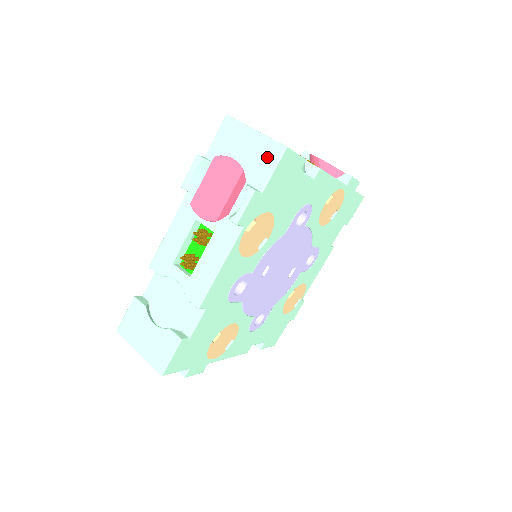
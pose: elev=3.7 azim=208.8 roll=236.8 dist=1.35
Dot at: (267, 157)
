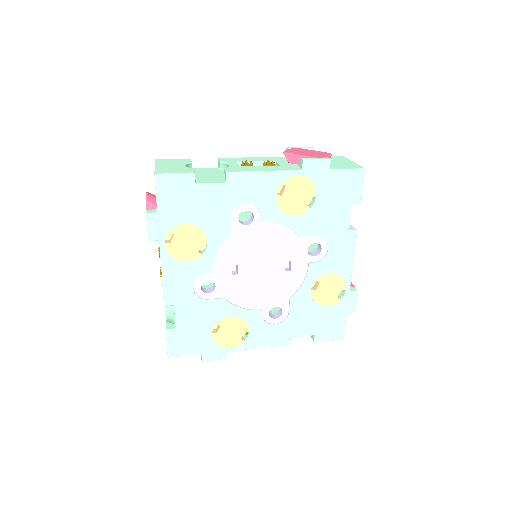
Dot at: occluded
